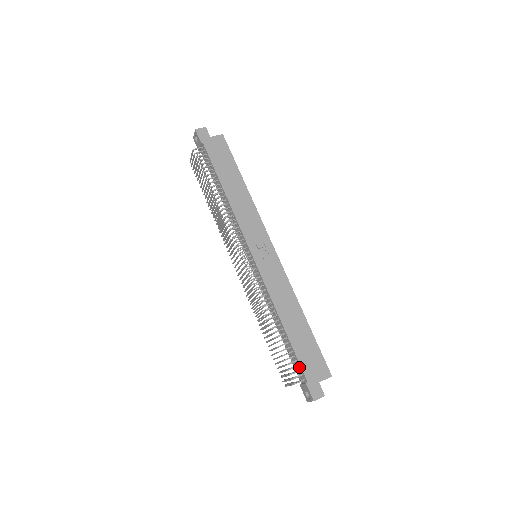
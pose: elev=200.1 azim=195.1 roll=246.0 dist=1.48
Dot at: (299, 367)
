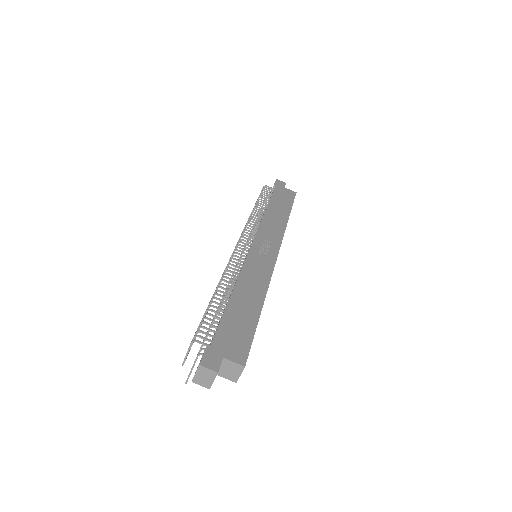
Dot at: occluded
